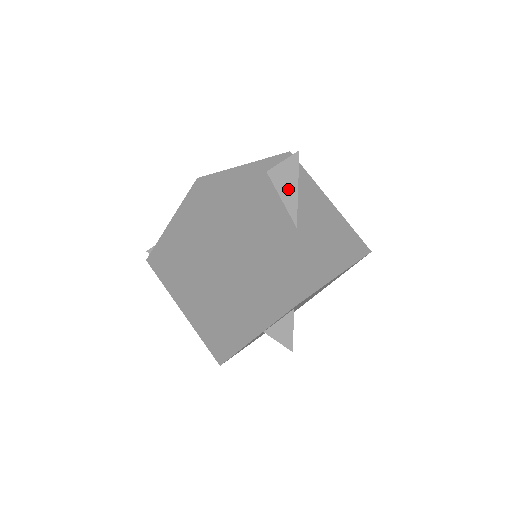
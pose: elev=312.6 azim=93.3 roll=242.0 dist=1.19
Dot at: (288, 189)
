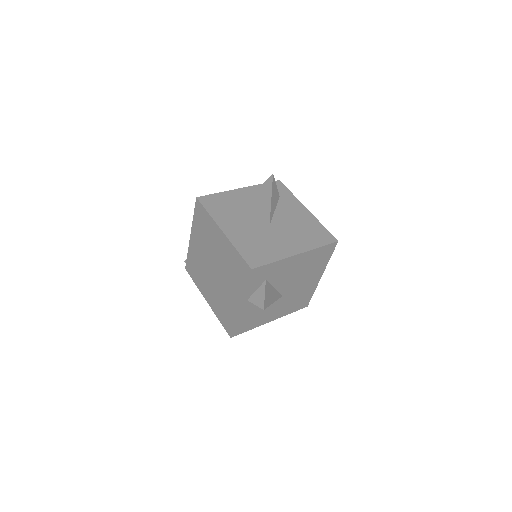
Dot at: (265, 201)
